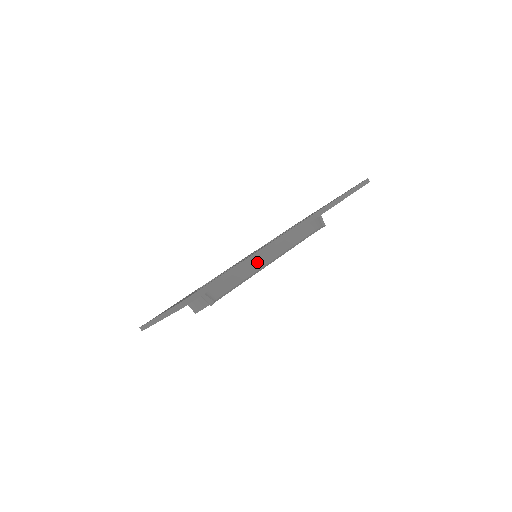
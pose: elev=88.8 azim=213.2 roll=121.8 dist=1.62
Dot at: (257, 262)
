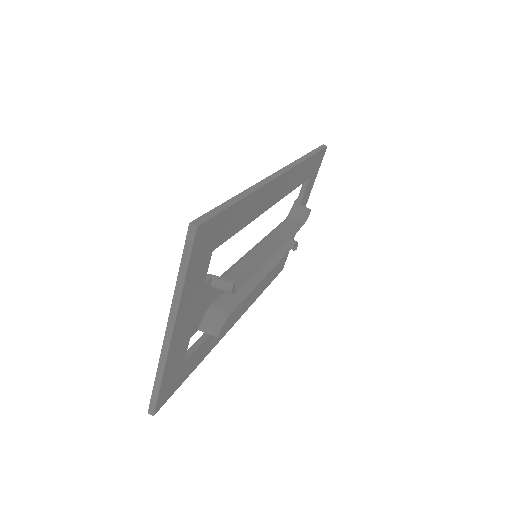
Dot at: (261, 252)
